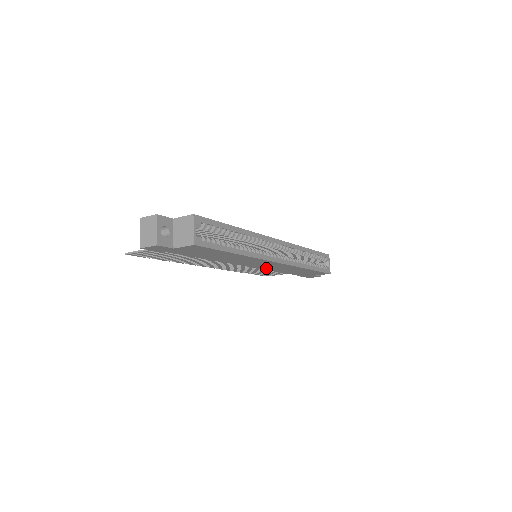
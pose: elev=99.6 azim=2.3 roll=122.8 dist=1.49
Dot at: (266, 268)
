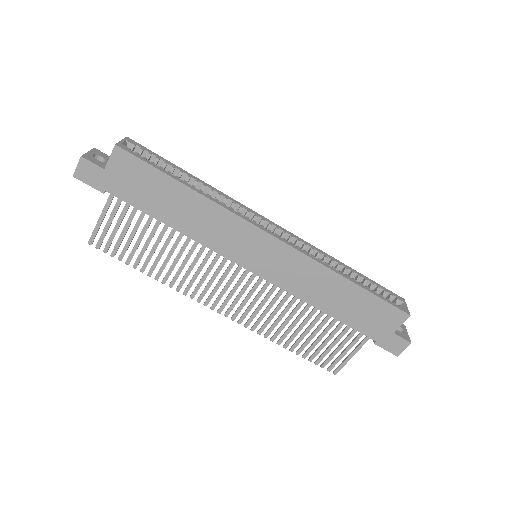
Dot at: (279, 280)
